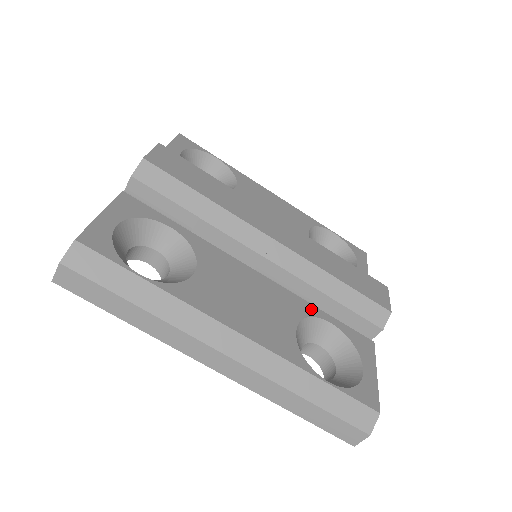
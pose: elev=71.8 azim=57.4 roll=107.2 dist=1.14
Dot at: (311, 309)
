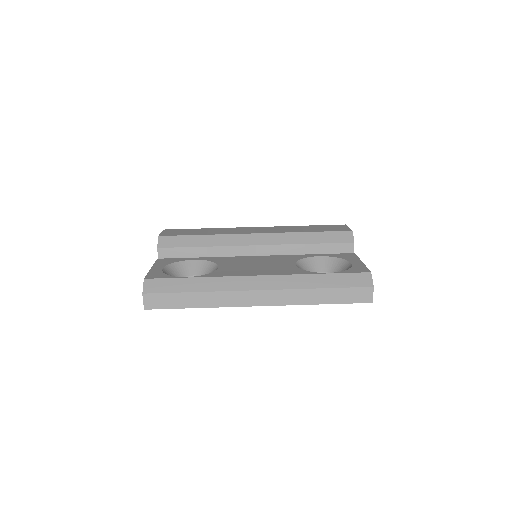
Dot at: (302, 256)
